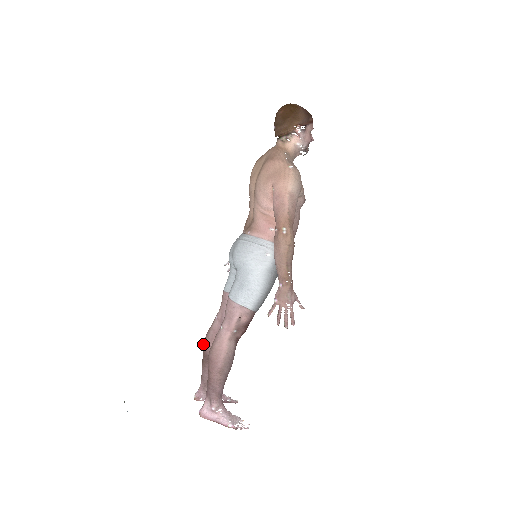
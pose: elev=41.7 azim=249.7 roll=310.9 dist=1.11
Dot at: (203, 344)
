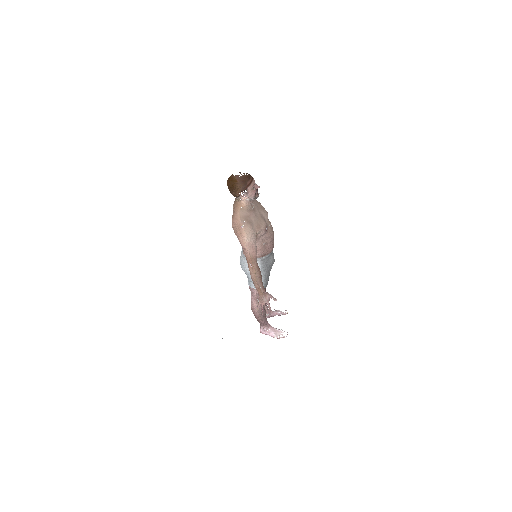
Dot at: occluded
